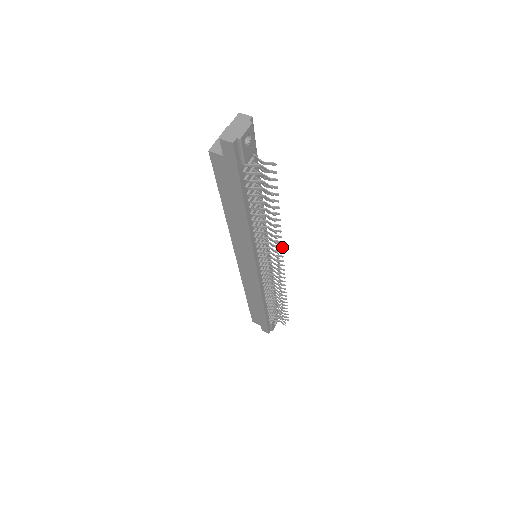
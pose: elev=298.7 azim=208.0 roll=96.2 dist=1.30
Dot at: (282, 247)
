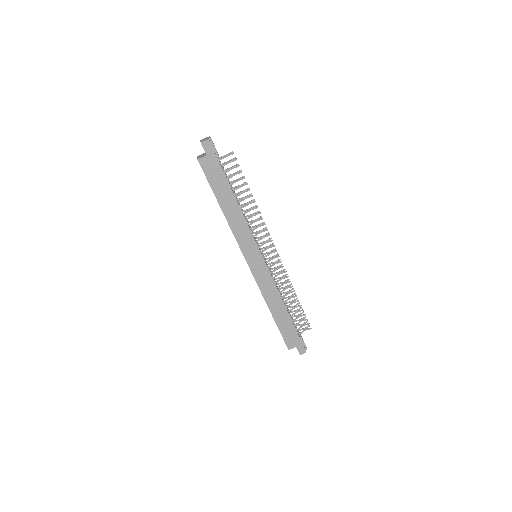
Dot at: (266, 228)
